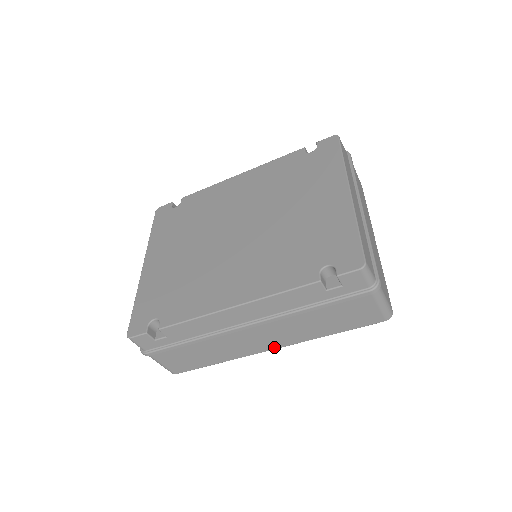
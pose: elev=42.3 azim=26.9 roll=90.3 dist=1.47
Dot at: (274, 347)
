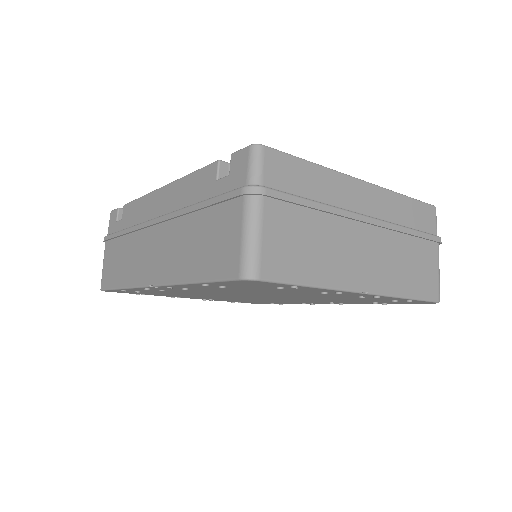
Dot at: (154, 280)
